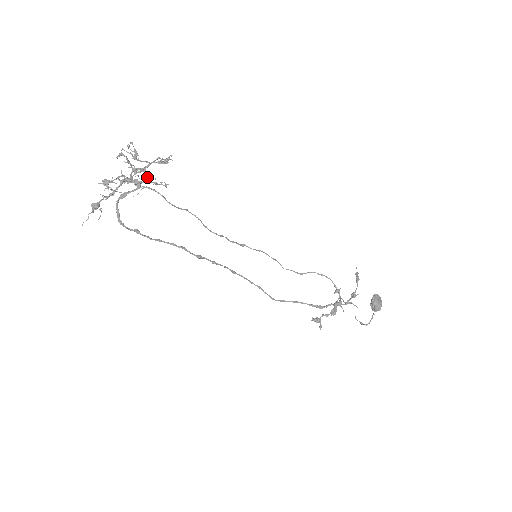
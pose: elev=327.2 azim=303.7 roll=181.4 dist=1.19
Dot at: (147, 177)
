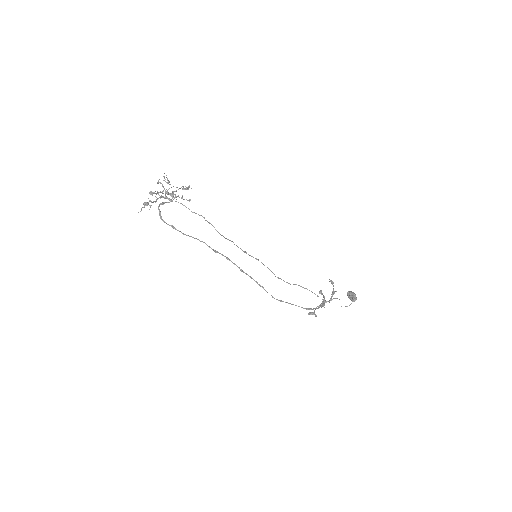
Dot at: (176, 196)
